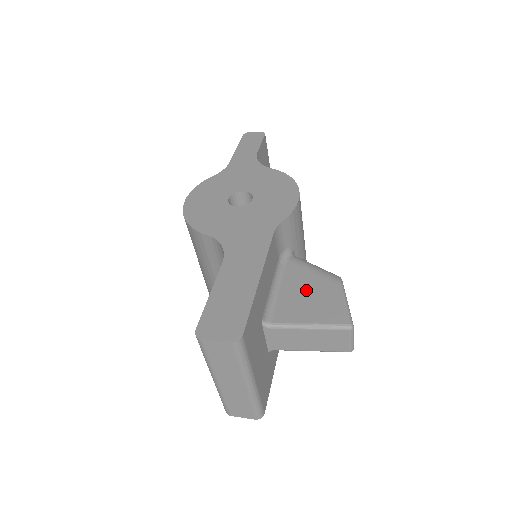
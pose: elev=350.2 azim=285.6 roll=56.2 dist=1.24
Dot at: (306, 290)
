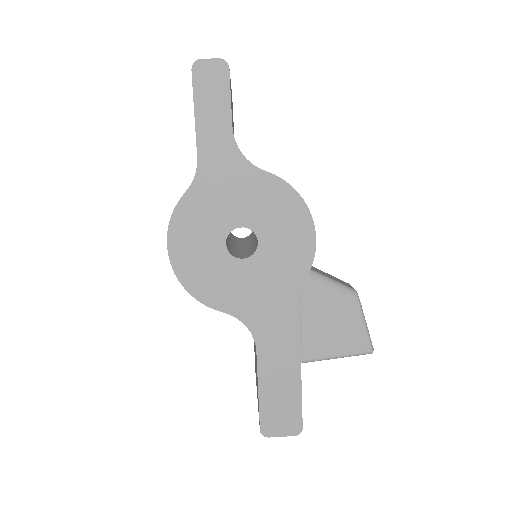
Dot at: (328, 320)
